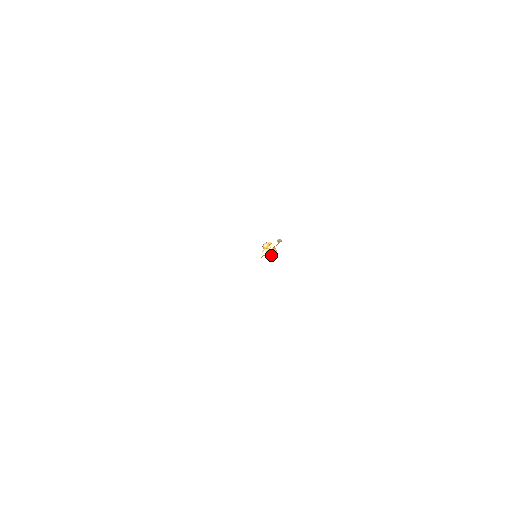
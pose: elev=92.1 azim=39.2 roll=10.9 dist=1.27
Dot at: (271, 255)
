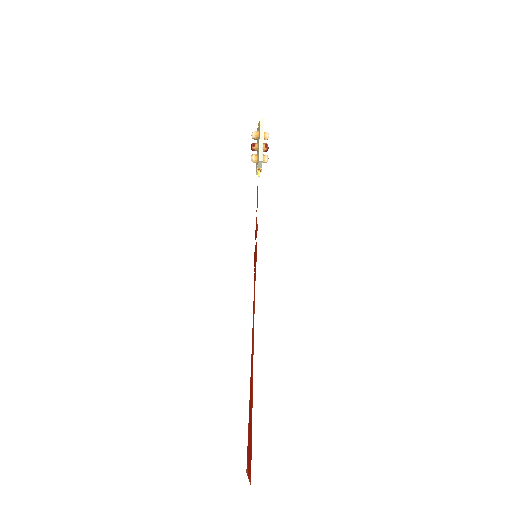
Dot at: (266, 162)
